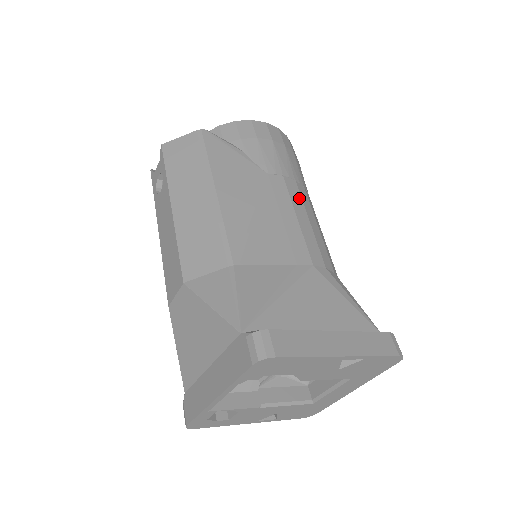
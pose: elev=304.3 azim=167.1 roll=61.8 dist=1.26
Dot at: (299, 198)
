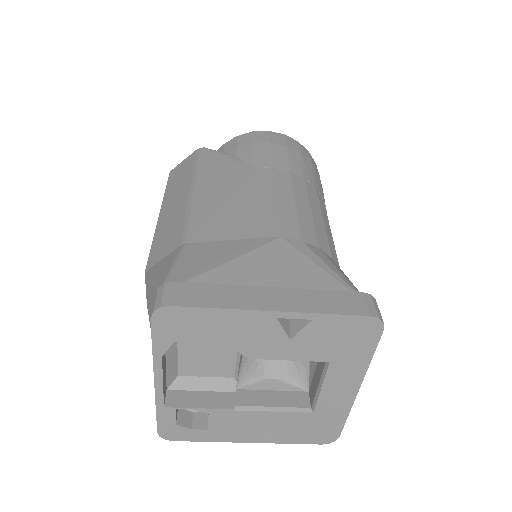
Dot at: (288, 184)
